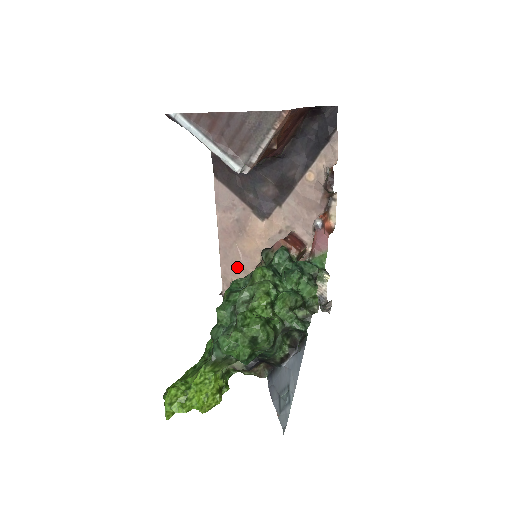
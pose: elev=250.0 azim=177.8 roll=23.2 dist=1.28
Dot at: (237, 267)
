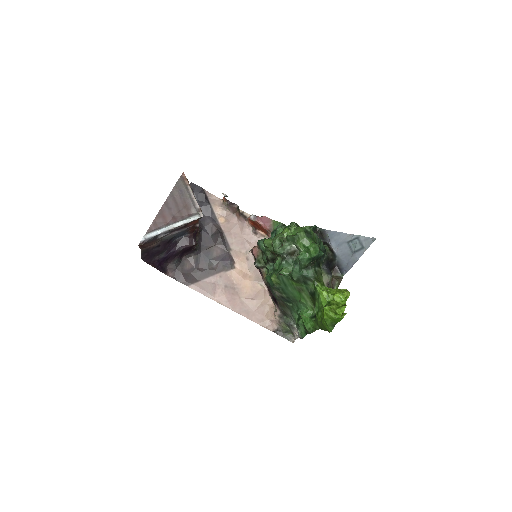
Dot at: (259, 307)
